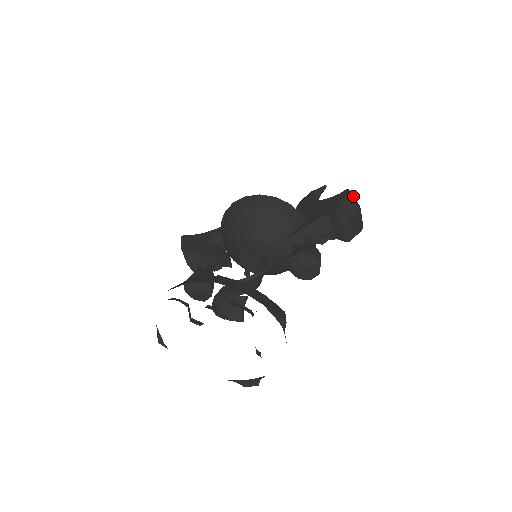
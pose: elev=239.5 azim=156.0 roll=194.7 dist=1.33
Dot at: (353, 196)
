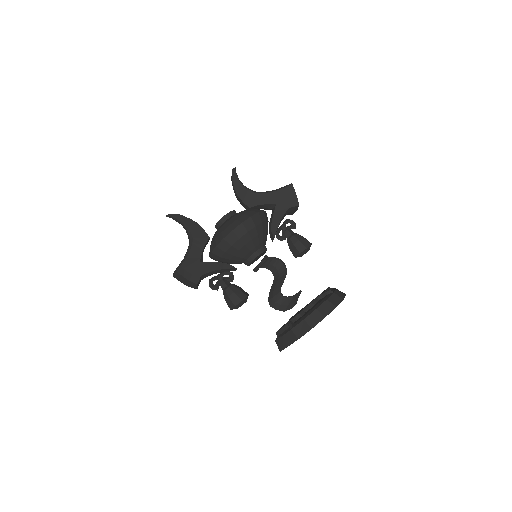
Dot at: occluded
